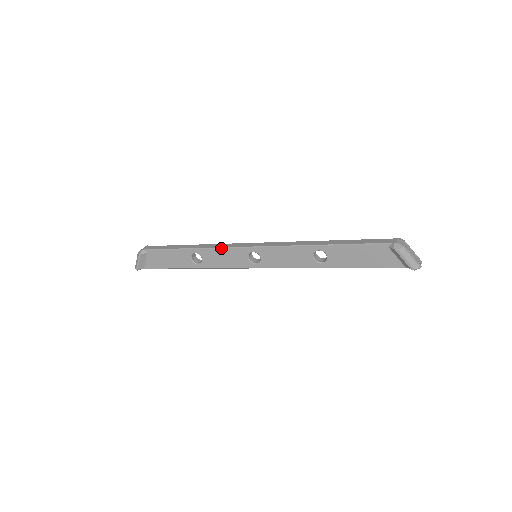
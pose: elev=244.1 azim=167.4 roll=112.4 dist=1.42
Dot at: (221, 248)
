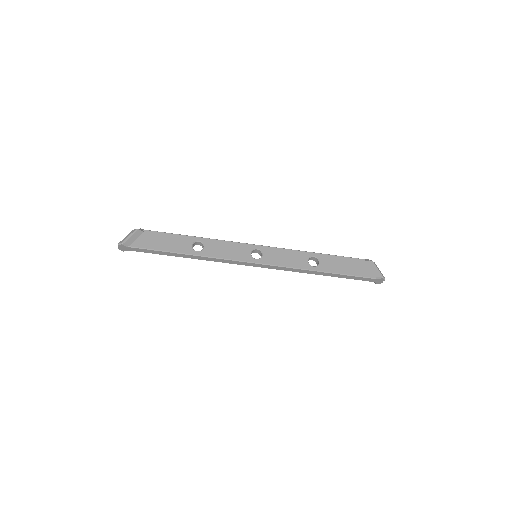
Dot at: (228, 241)
